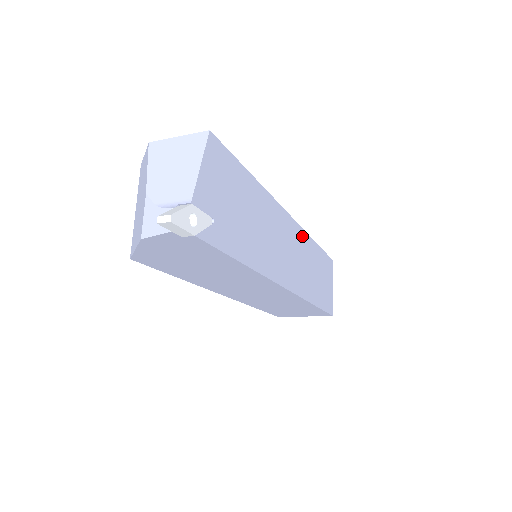
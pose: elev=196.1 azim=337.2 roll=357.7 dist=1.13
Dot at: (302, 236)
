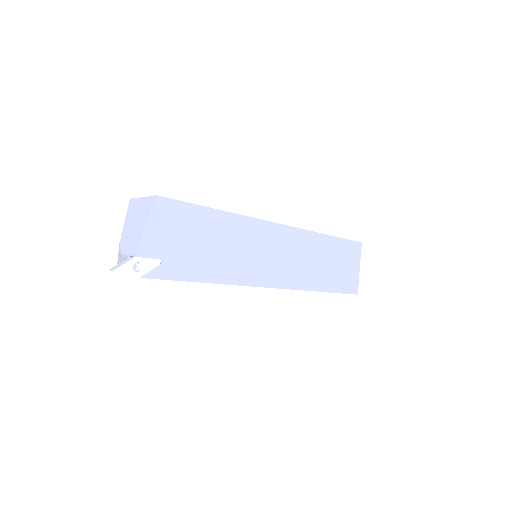
Dot at: (301, 236)
